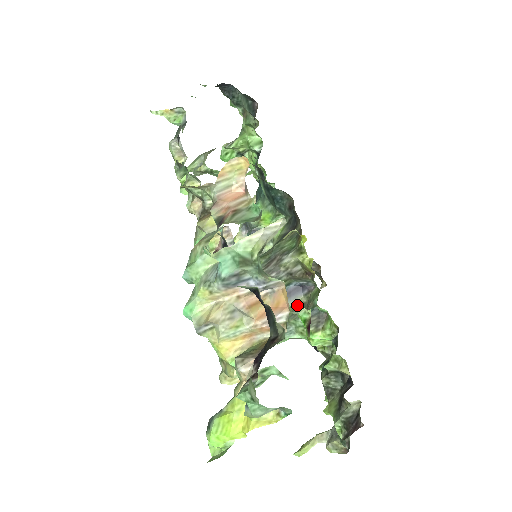
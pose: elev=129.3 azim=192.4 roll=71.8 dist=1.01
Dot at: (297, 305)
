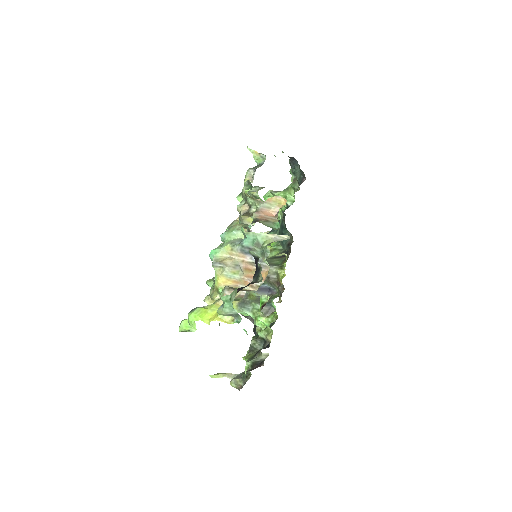
Dot at: occluded
